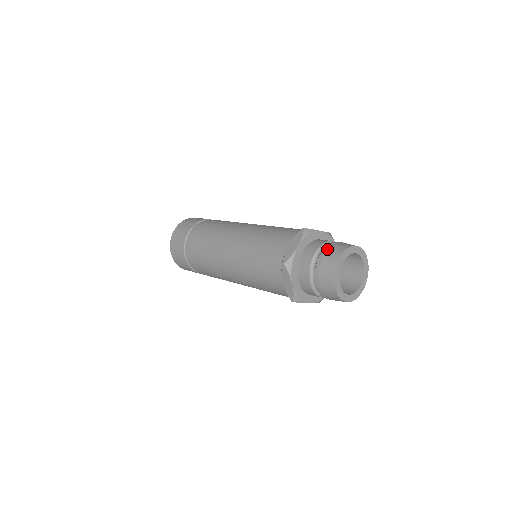
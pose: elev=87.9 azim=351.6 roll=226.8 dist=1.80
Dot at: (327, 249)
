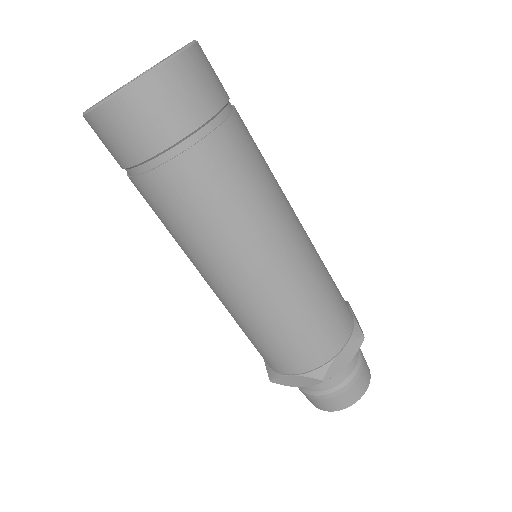
Dot at: (360, 376)
